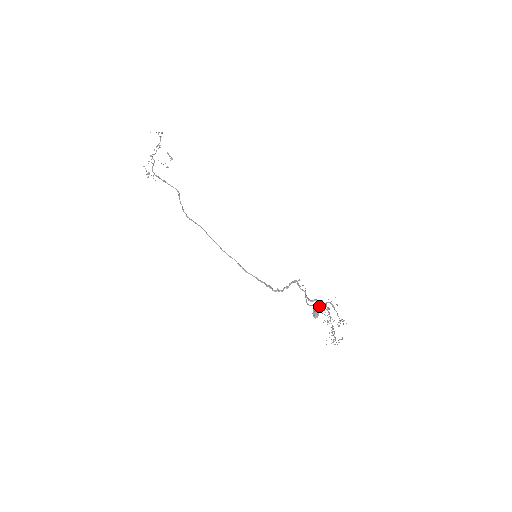
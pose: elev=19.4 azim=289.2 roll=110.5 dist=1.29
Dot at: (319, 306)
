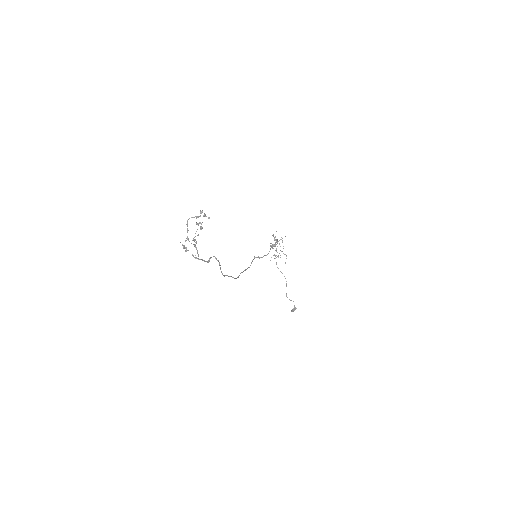
Dot at: occluded
